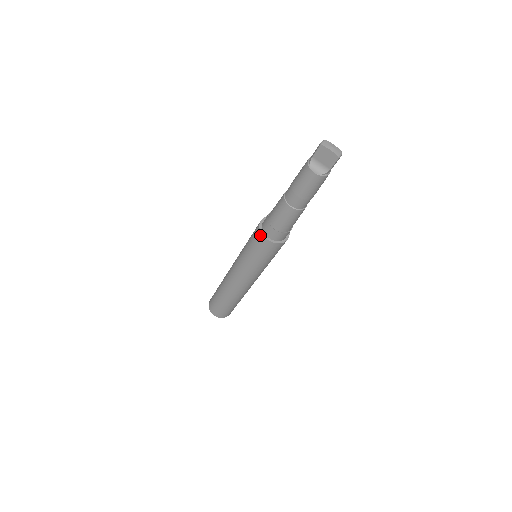
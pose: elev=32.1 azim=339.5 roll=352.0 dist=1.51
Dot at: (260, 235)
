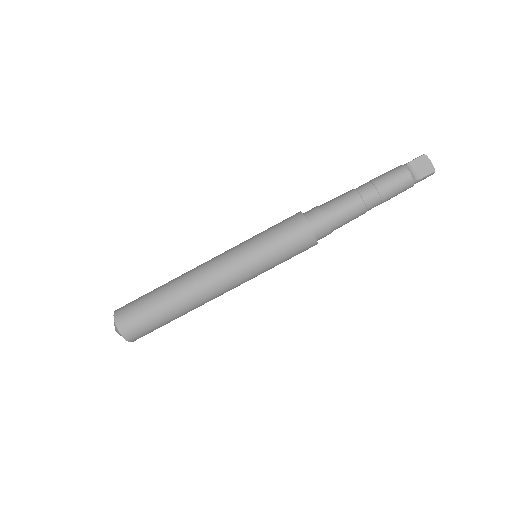
Dot at: (301, 218)
